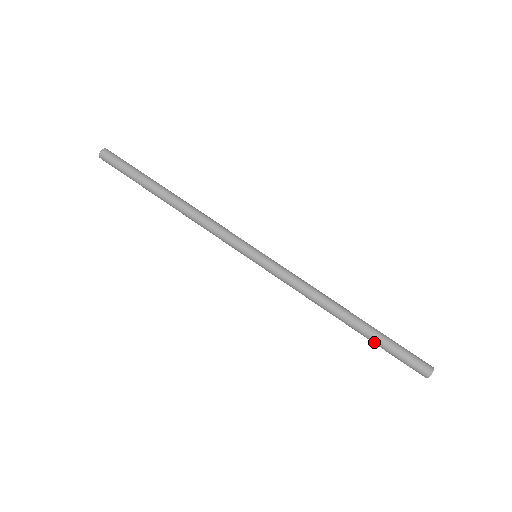
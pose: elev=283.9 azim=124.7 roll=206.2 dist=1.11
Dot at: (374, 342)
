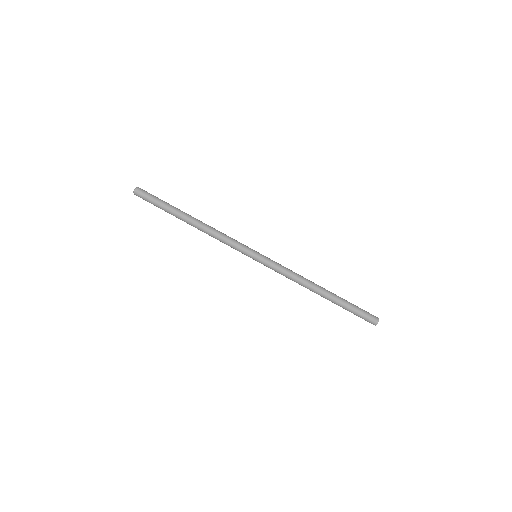
Dot at: (340, 306)
